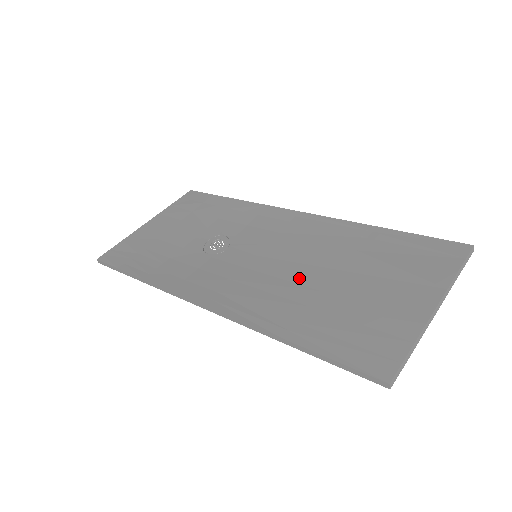
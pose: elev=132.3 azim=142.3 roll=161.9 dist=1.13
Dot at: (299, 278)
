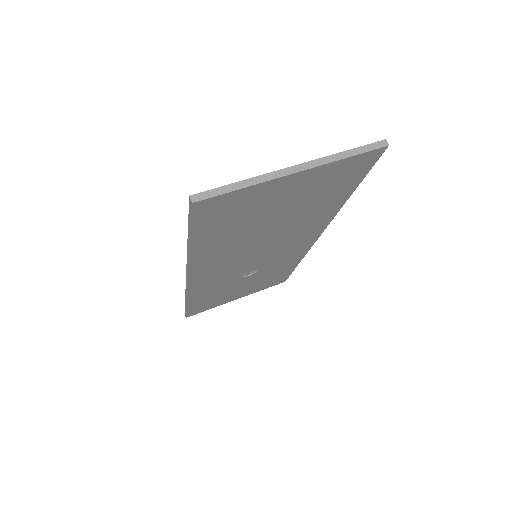
Dot at: occluded
